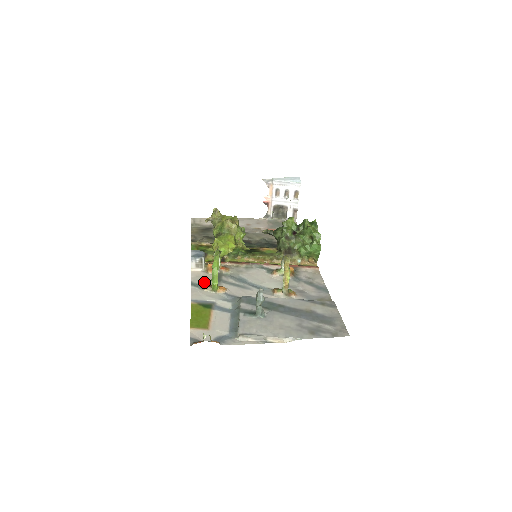
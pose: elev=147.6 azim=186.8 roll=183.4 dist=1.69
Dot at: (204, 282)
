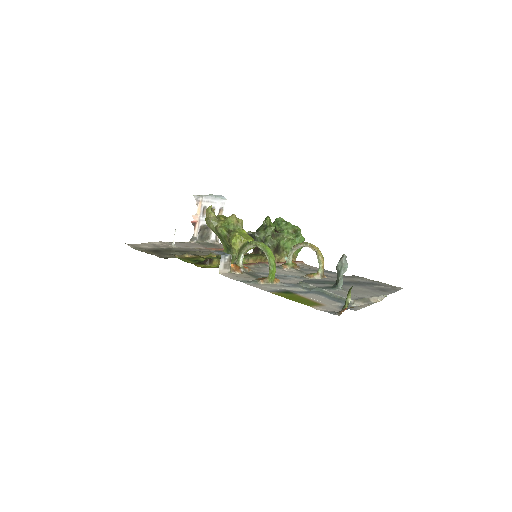
Dot at: (249, 279)
